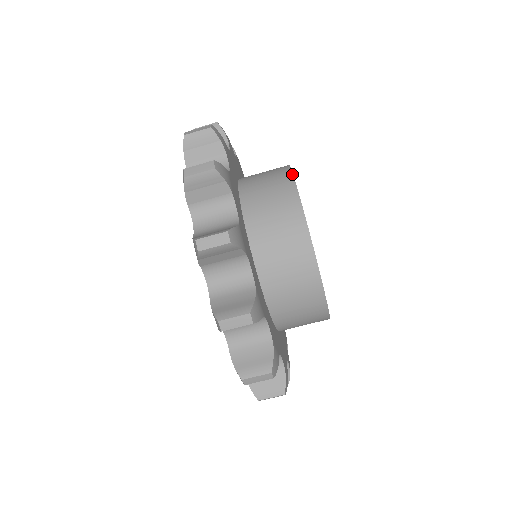
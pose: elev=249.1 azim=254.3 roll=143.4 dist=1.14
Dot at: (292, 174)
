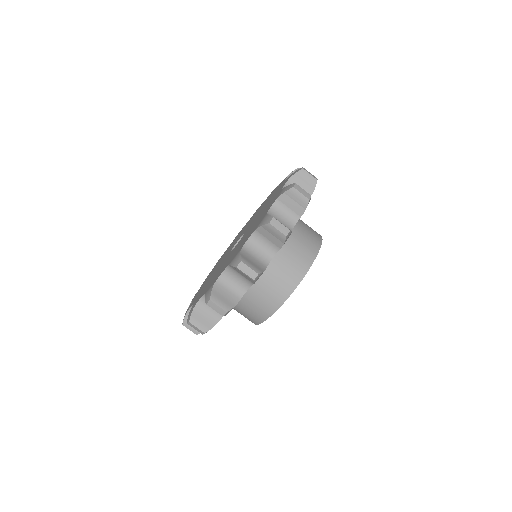
Dot at: (304, 276)
